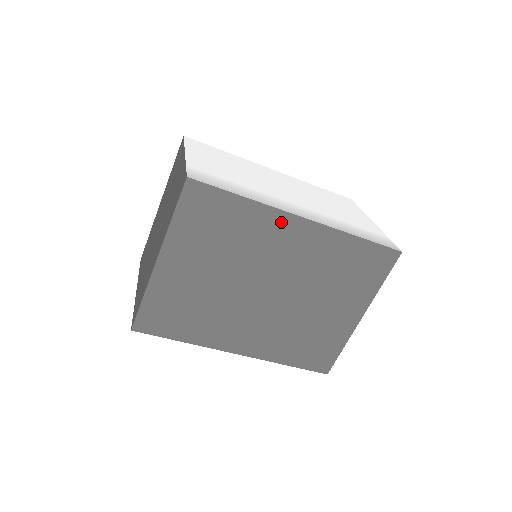
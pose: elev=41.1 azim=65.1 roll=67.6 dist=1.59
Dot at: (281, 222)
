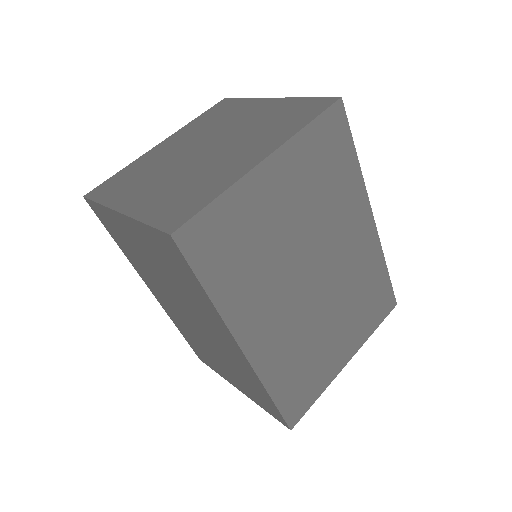
Dot at: (361, 208)
